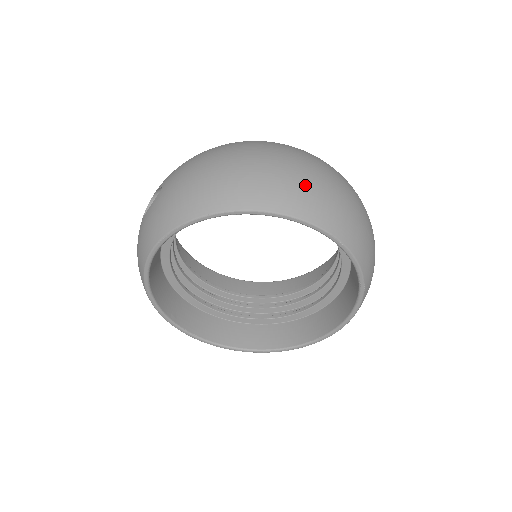
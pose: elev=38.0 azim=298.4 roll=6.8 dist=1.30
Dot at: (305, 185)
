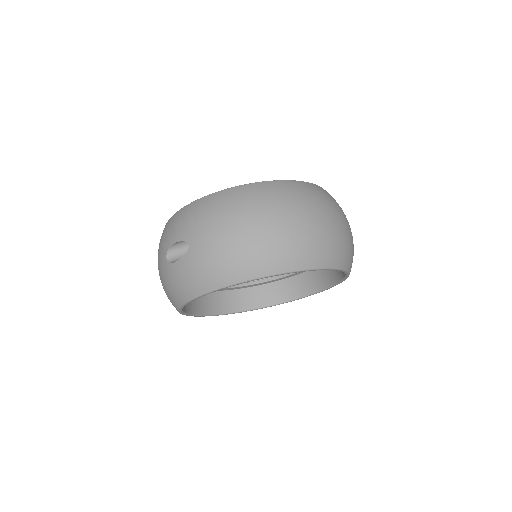
Dot at: (317, 239)
